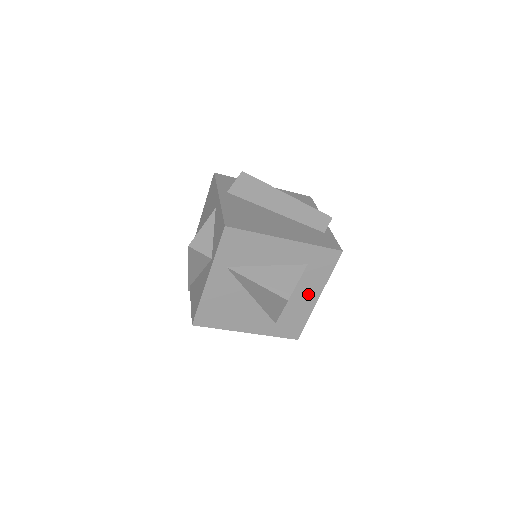
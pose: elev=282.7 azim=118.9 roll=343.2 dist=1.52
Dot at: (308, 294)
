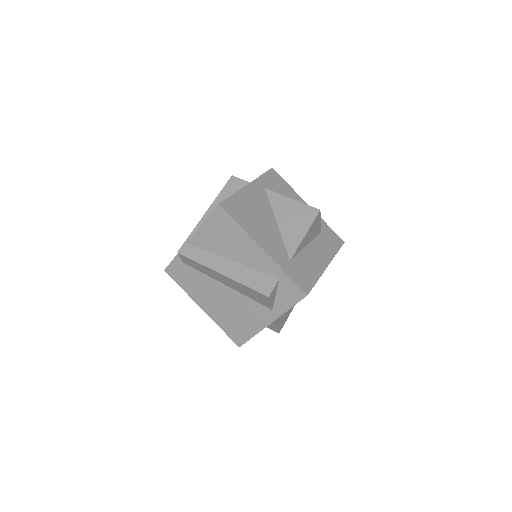
Dot at: (319, 256)
